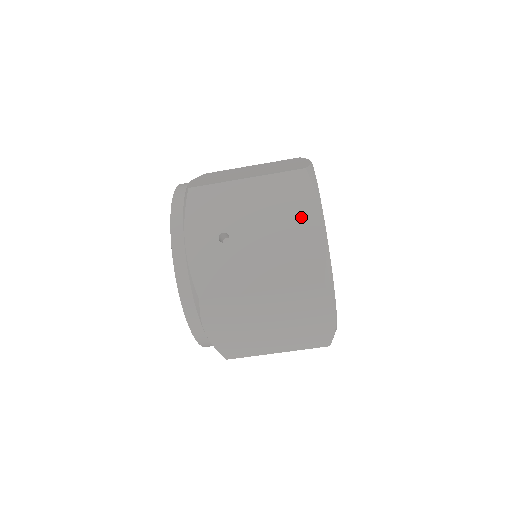
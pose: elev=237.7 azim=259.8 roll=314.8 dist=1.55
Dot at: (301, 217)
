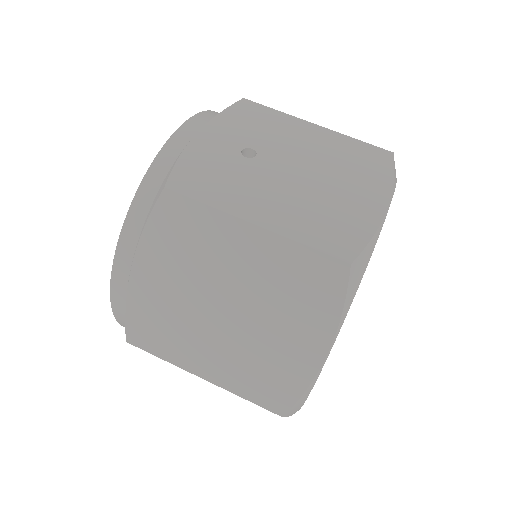
Dot at: (361, 187)
